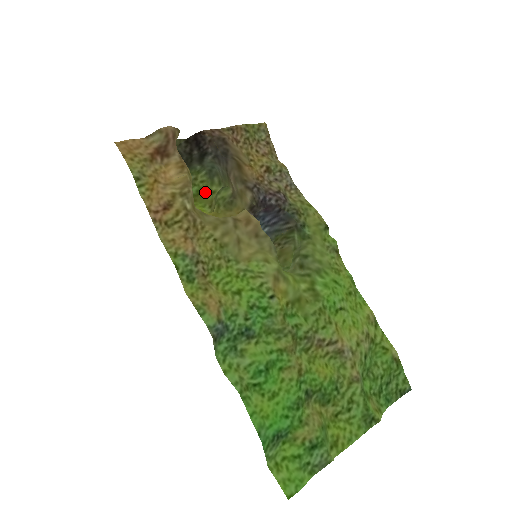
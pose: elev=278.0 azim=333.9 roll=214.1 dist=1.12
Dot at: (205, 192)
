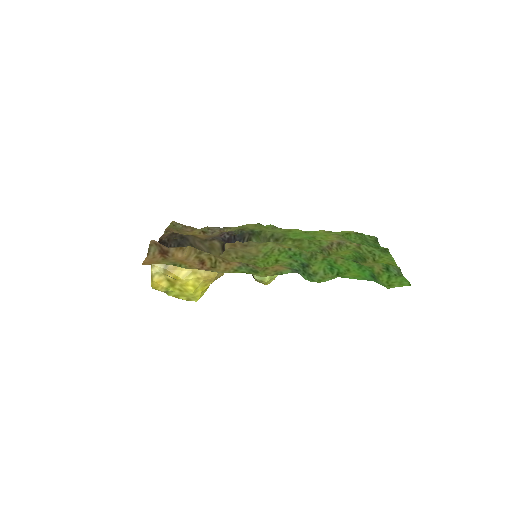
Dot at: occluded
